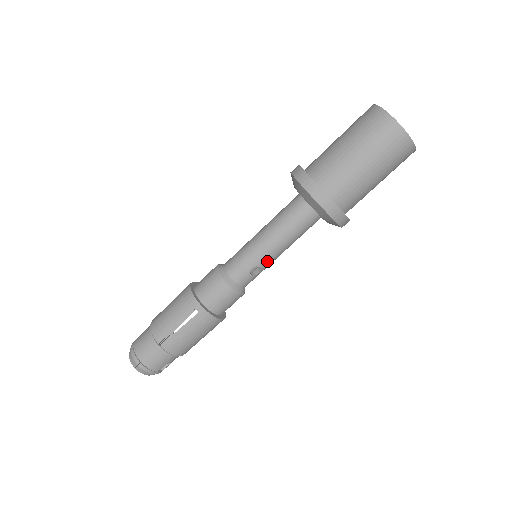
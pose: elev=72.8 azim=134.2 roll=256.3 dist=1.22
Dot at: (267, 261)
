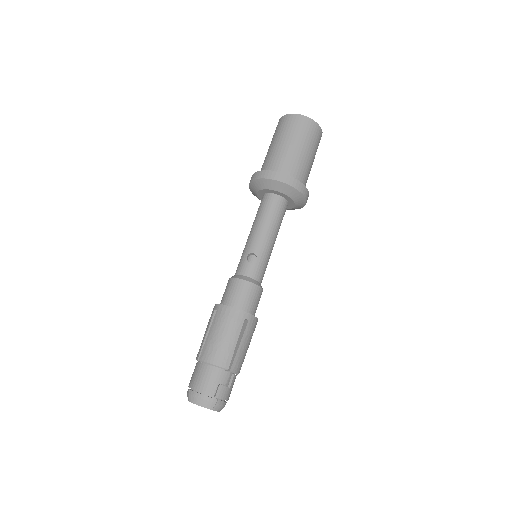
Dot at: (256, 246)
